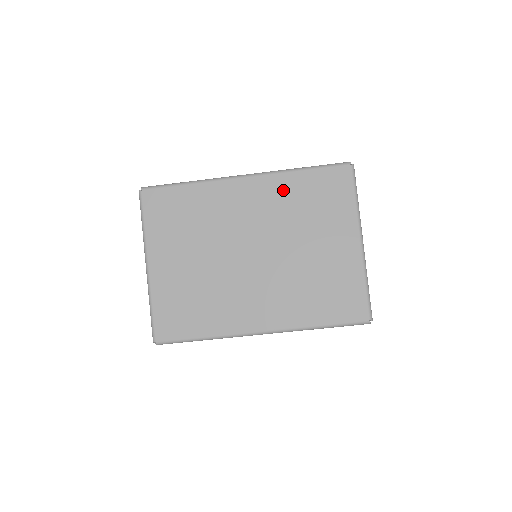
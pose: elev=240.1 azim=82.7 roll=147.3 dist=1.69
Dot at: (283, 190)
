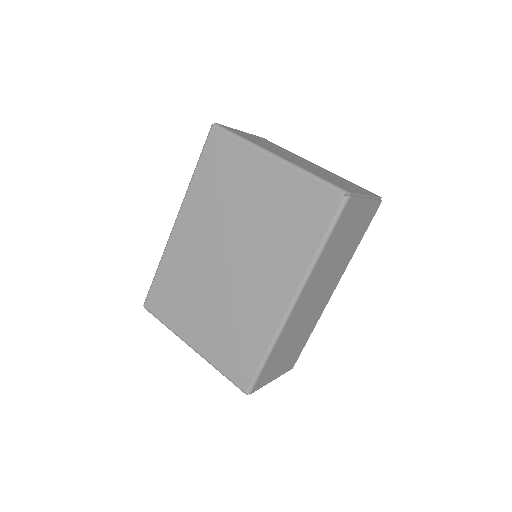
Dot at: (200, 198)
